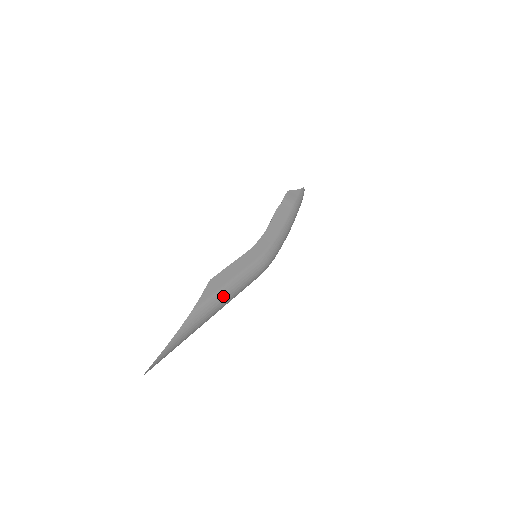
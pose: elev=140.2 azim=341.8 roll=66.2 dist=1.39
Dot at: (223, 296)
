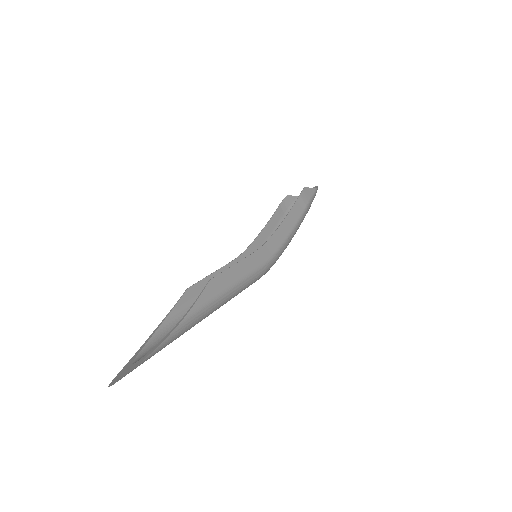
Dot at: (218, 304)
